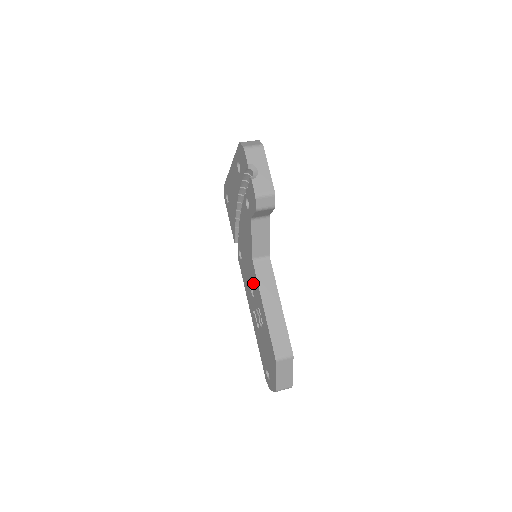
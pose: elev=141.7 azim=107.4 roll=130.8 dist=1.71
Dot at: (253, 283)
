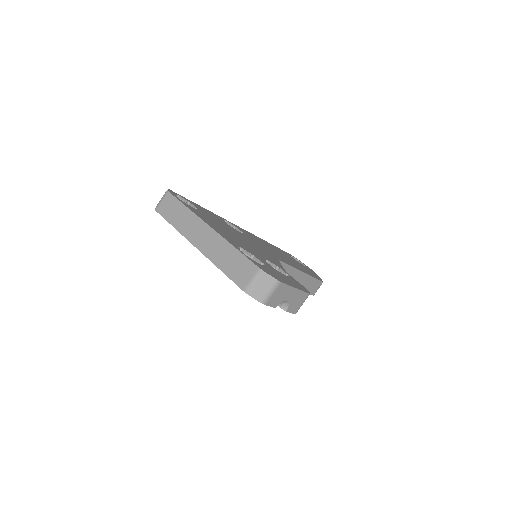
Dot at: occluded
